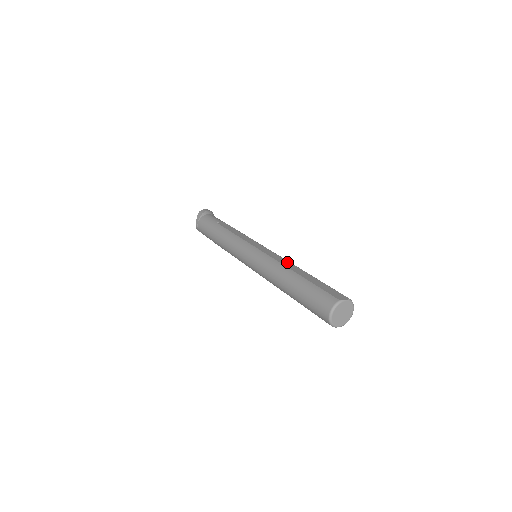
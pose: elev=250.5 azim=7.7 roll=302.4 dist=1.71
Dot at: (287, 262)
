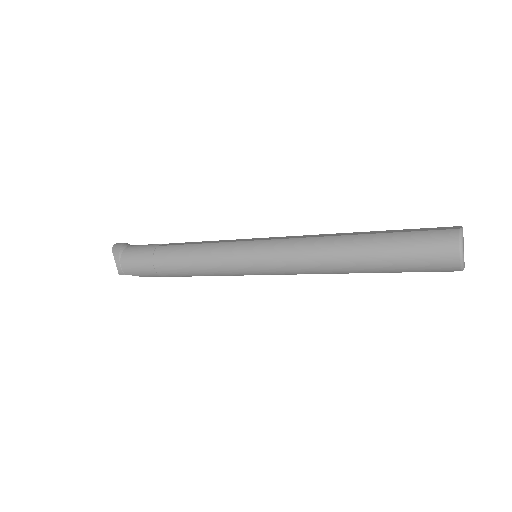
Dot at: (323, 234)
